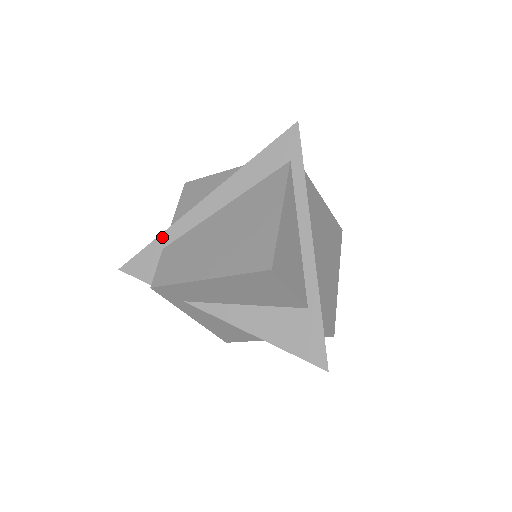
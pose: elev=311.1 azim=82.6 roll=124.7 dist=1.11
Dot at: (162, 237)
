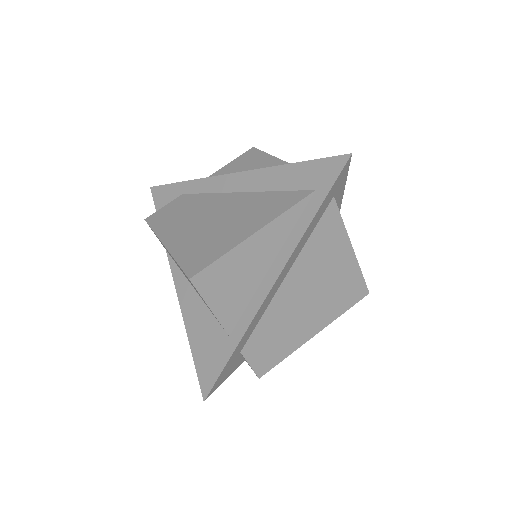
Dot at: (188, 183)
